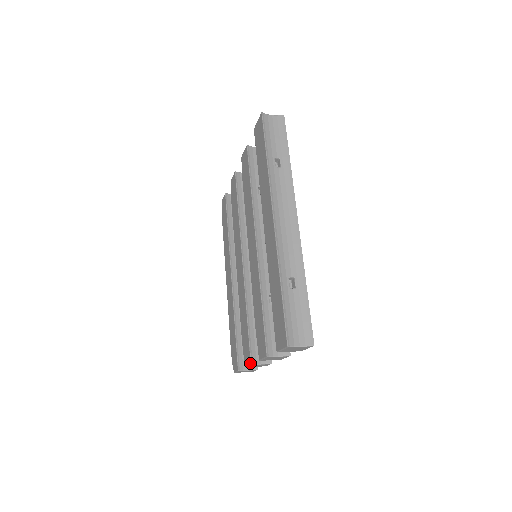
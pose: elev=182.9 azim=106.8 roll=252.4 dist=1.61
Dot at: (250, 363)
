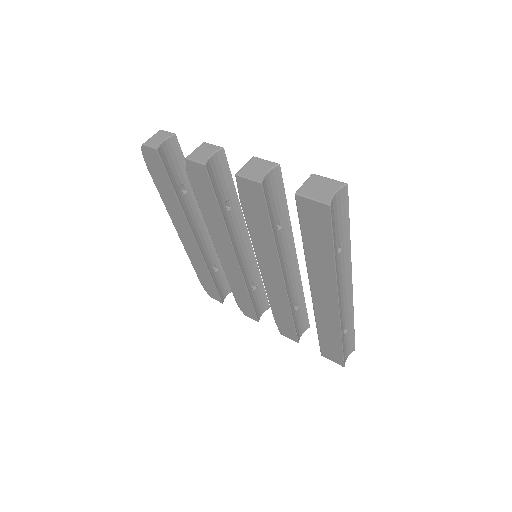
Dot at: occluded
